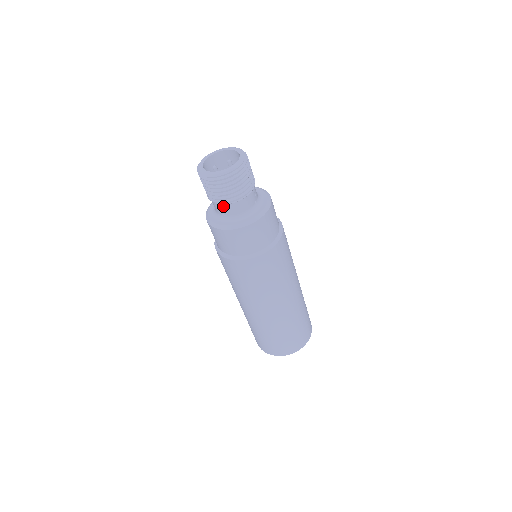
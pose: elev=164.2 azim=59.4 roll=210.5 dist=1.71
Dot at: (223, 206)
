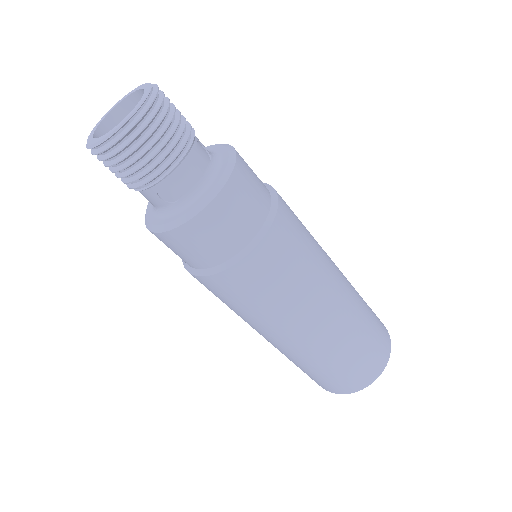
Dot at: occluded
